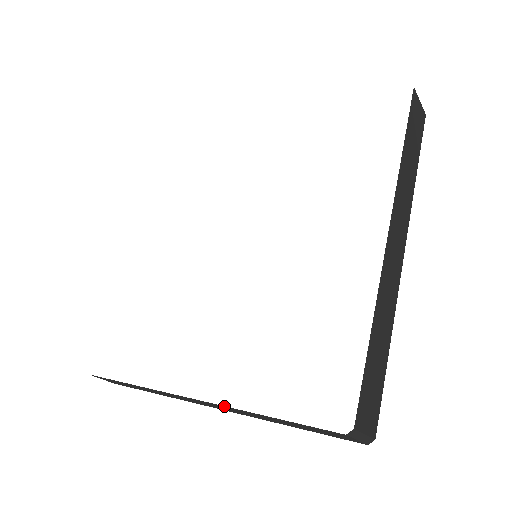
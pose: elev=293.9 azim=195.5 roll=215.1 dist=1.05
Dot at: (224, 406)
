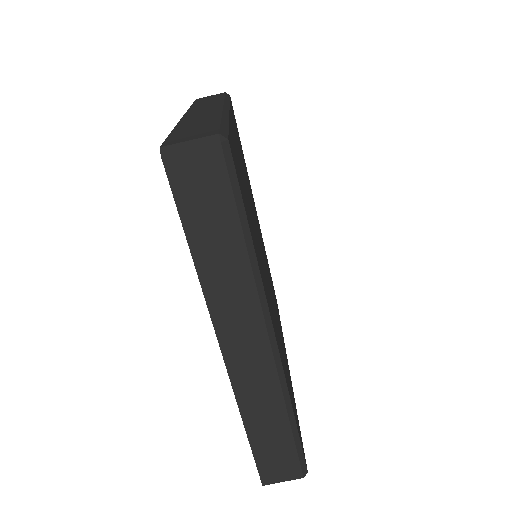
Dot at: occluded
